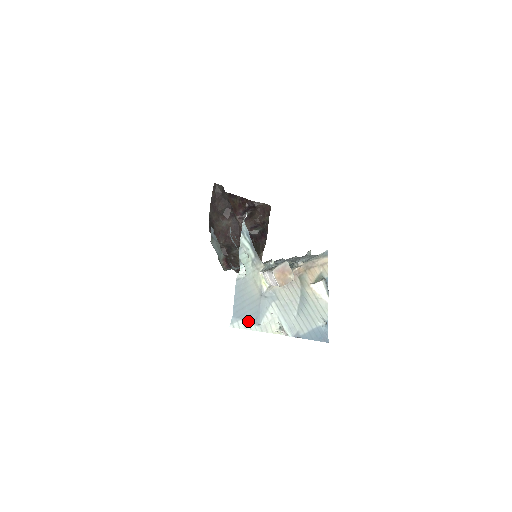
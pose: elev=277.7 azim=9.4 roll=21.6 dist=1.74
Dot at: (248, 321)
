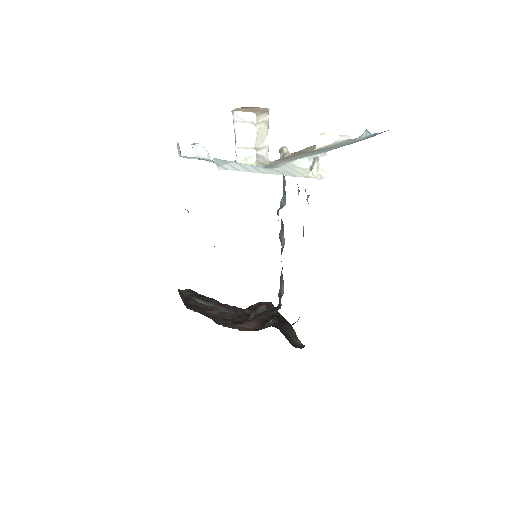
Dot at: (247, 165)
